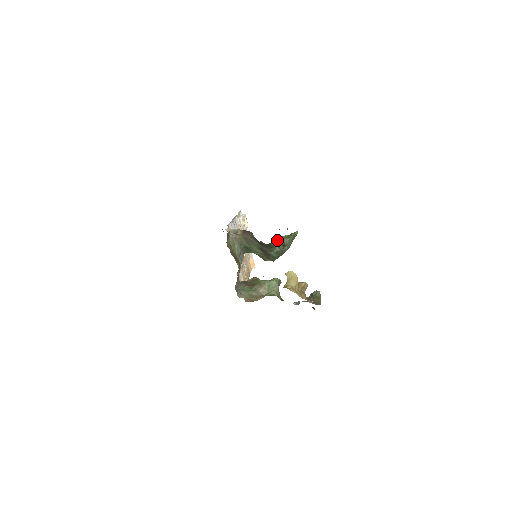
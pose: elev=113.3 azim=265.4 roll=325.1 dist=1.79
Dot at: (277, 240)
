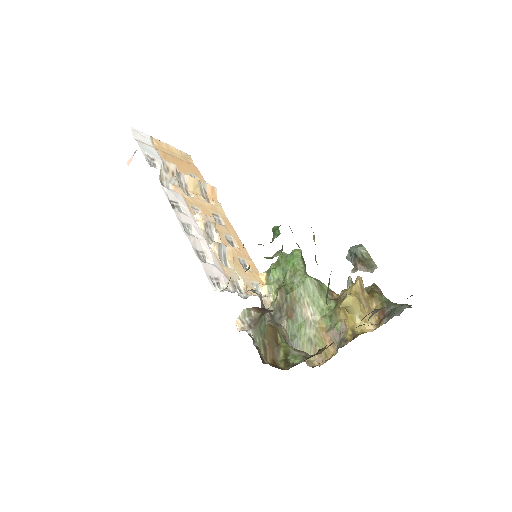
Dot at: occluded
